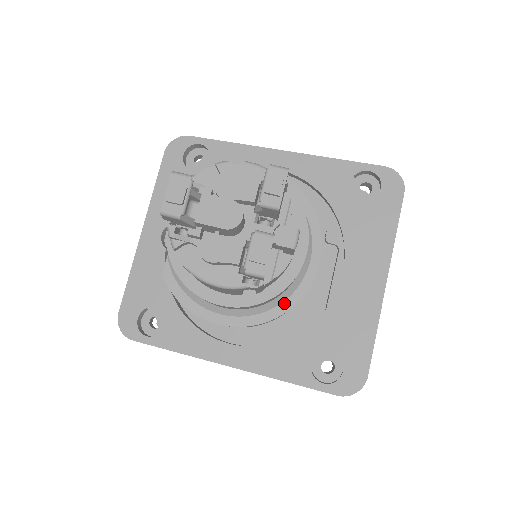
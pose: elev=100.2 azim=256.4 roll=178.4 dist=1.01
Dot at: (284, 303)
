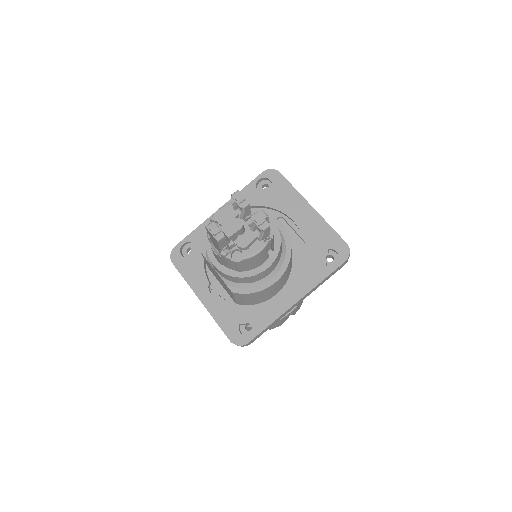
Dot at: (287, 250)
